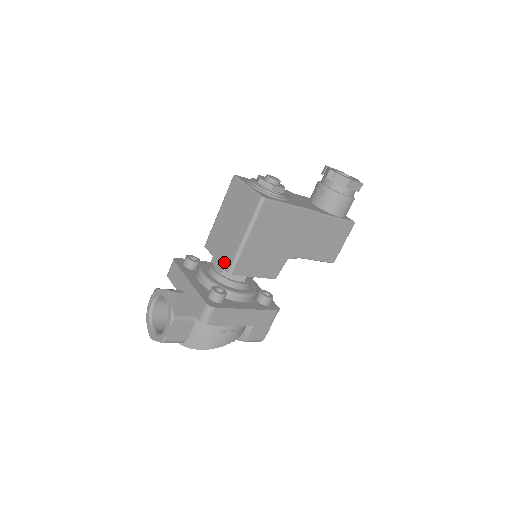
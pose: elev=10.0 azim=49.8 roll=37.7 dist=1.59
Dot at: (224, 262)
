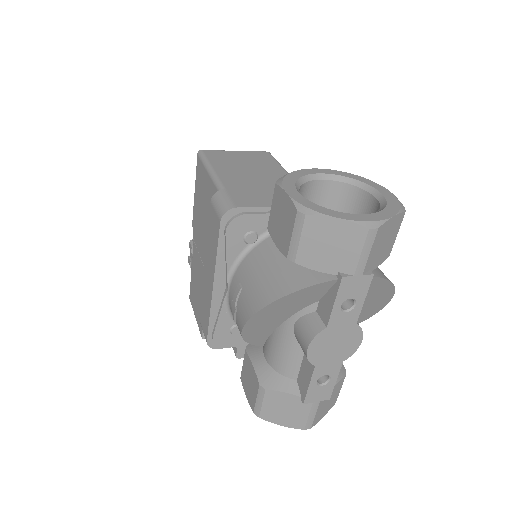
Dot at: occluded
